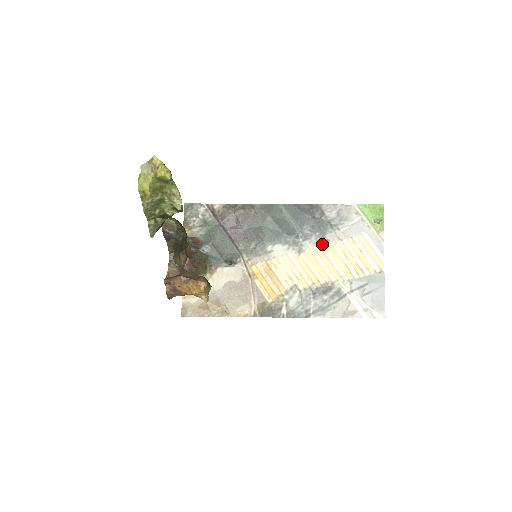
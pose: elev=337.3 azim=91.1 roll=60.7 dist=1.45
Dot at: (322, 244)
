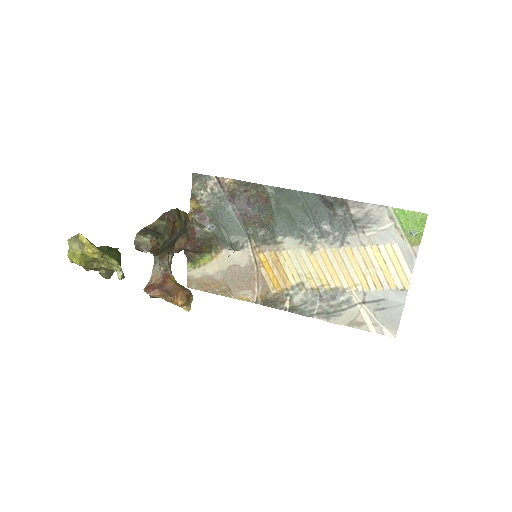
Dot at: (340, 246)
